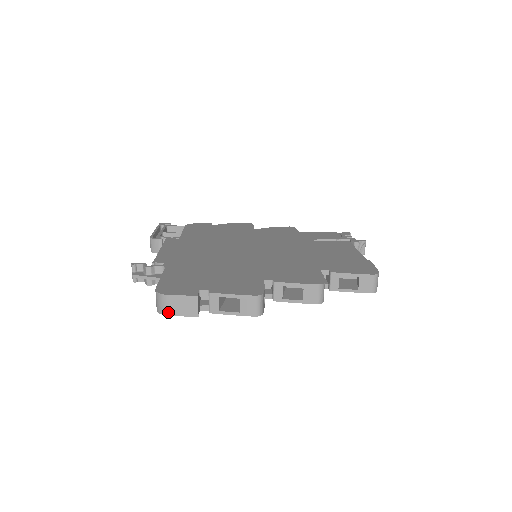
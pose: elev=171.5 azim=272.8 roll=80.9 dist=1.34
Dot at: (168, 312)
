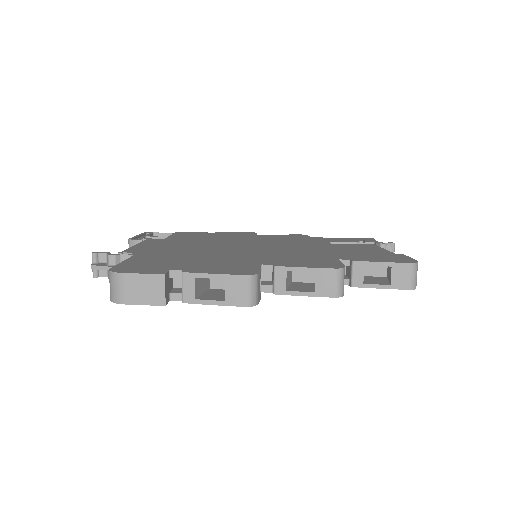
Dot at: (123, 299)
